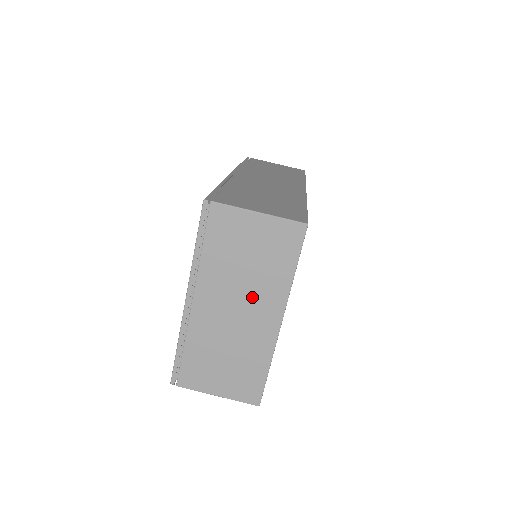
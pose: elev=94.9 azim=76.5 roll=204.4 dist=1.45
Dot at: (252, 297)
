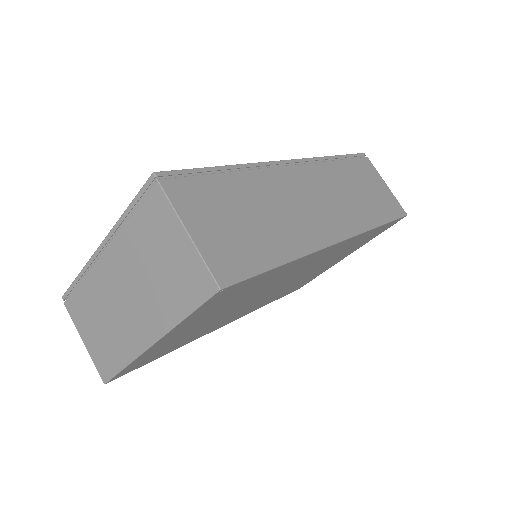
Dot at: (143, 299)
